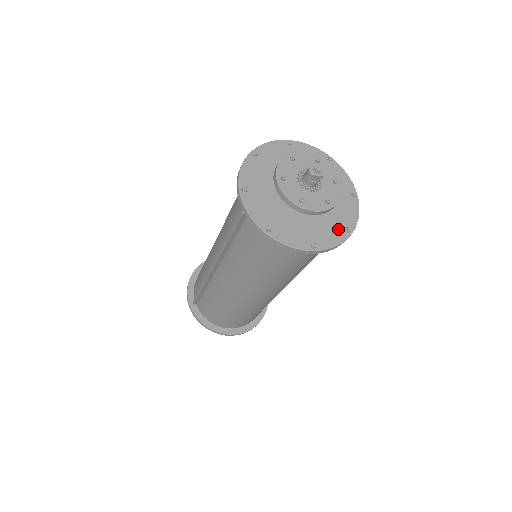
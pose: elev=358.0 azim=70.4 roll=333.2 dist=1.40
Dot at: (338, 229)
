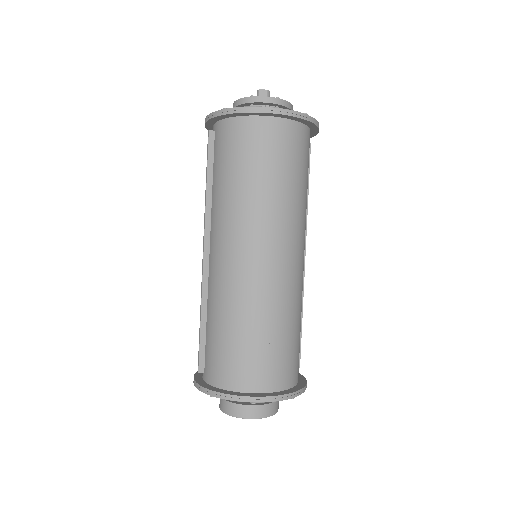
Dot at: occluded
